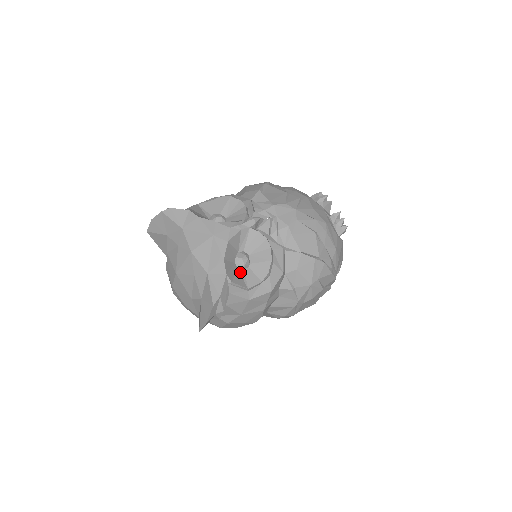
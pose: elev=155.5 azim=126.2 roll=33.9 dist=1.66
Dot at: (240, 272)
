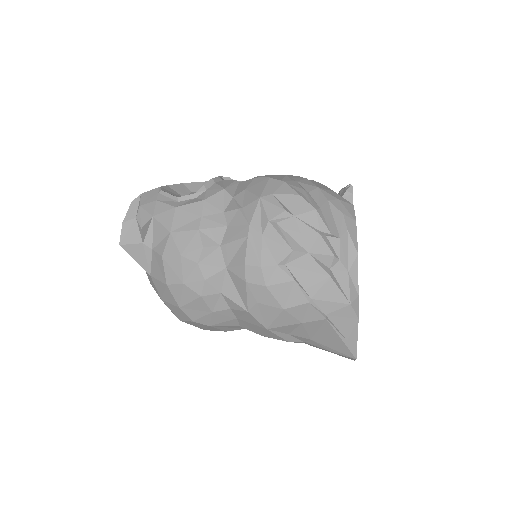
Dot at: occluded
